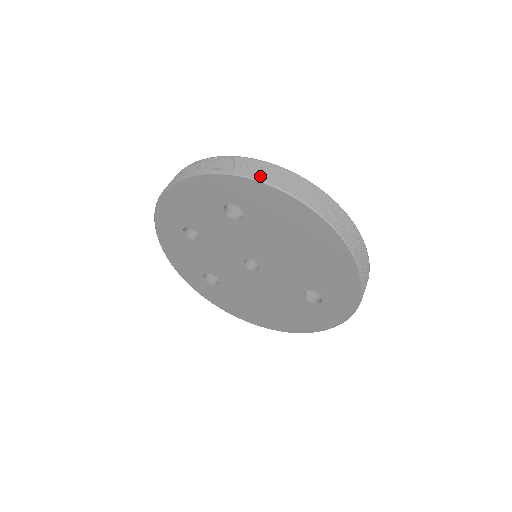
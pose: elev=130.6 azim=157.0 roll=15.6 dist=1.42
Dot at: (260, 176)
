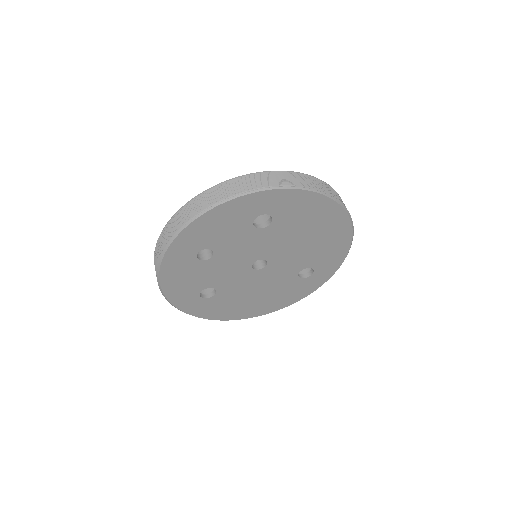
Dot at: (298, 184)
